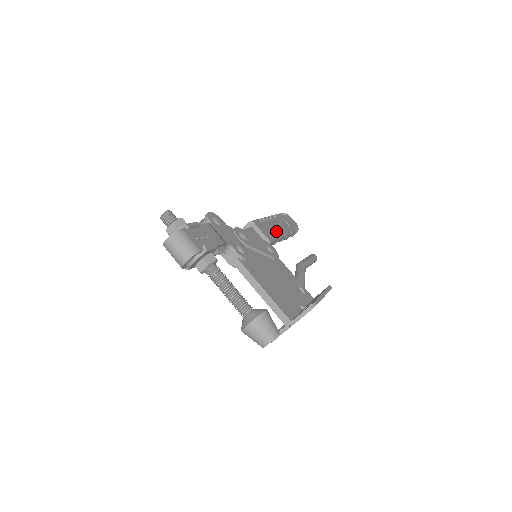
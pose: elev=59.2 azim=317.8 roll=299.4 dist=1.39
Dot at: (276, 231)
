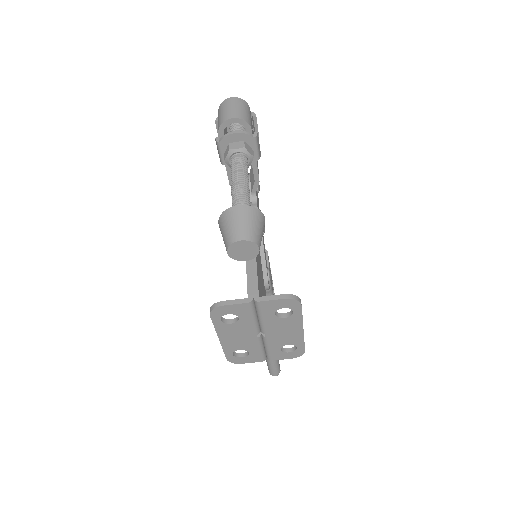
Dot at: occluded
